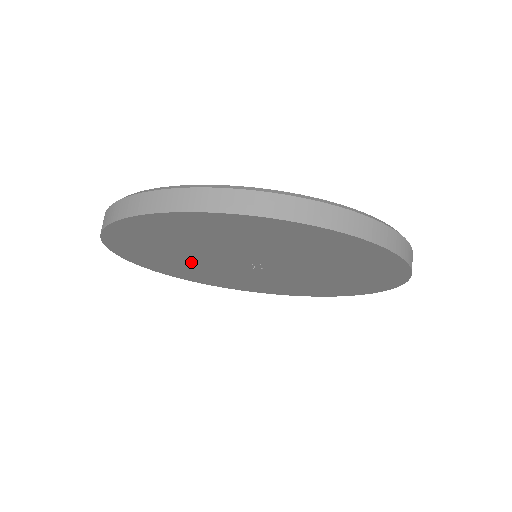
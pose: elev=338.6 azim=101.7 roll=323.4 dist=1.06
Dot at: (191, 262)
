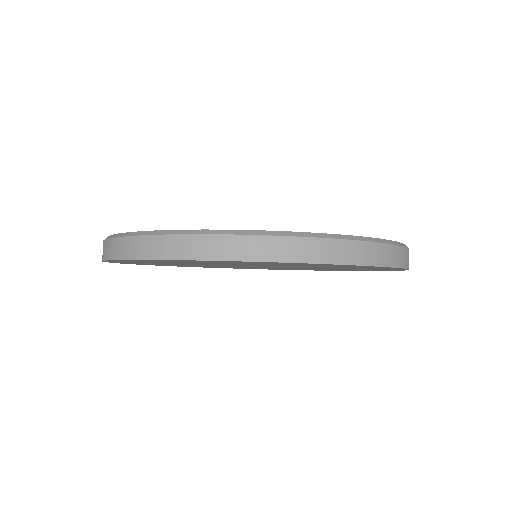
Dot at: occluded
